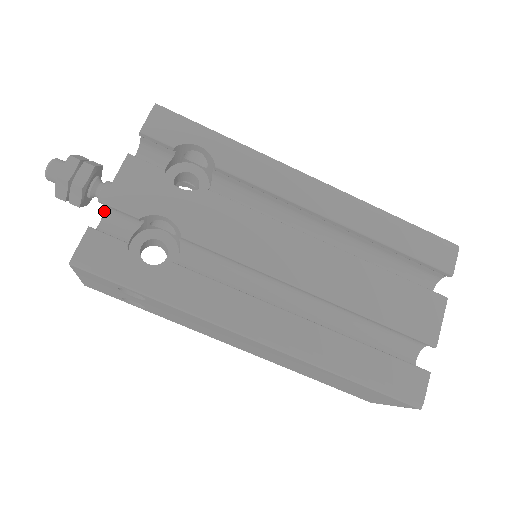
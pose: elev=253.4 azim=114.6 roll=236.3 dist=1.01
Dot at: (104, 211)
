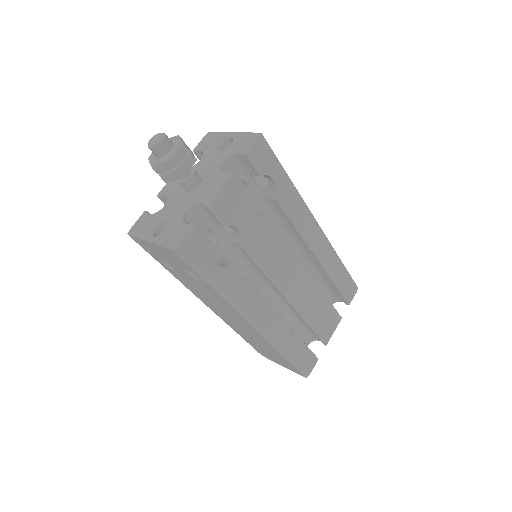
Dot at: (195, 204)
